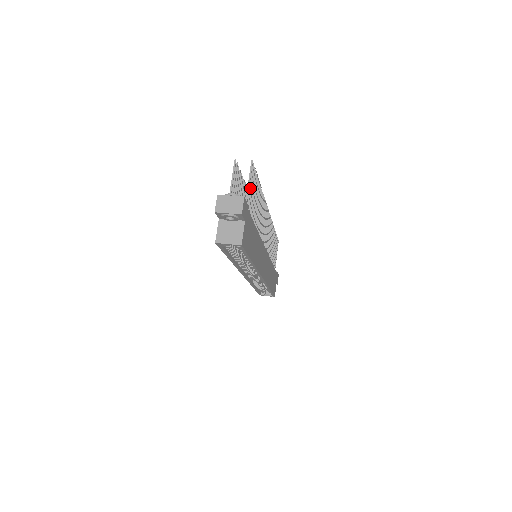
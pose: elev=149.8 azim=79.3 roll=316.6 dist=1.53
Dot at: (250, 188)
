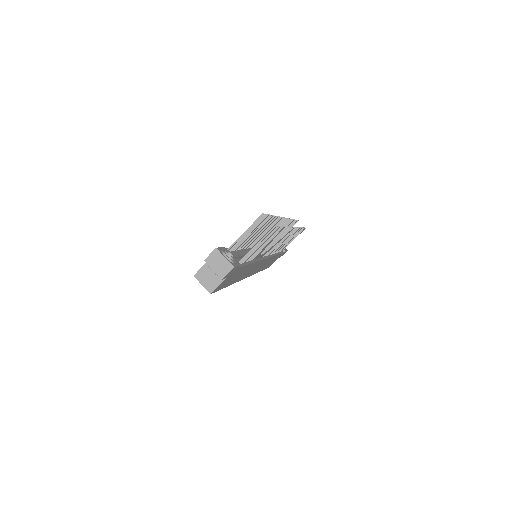
Dot at: (258, 245)
